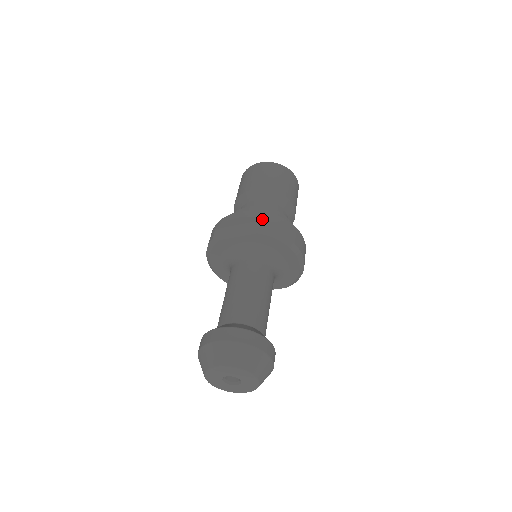
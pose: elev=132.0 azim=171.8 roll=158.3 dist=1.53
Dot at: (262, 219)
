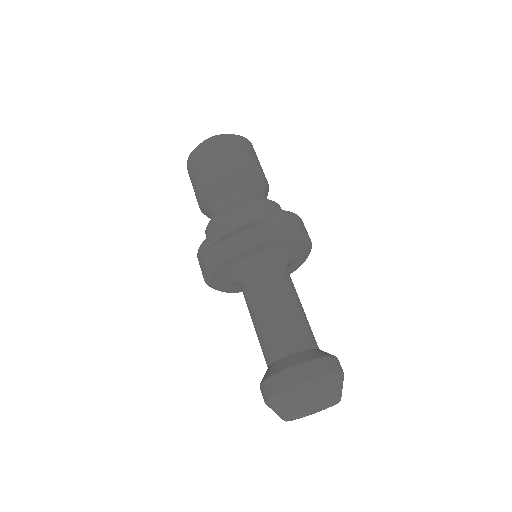
Dot at: (262, 221)
